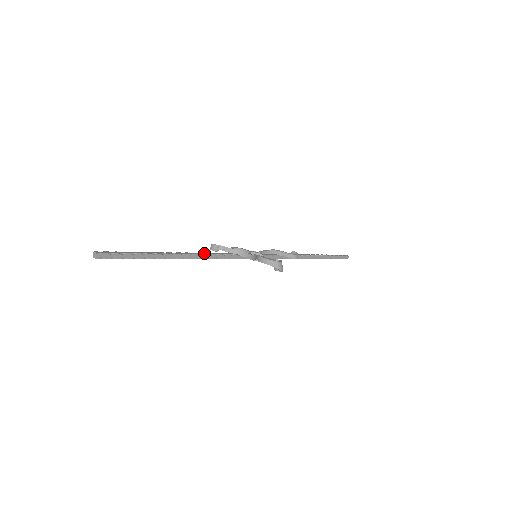
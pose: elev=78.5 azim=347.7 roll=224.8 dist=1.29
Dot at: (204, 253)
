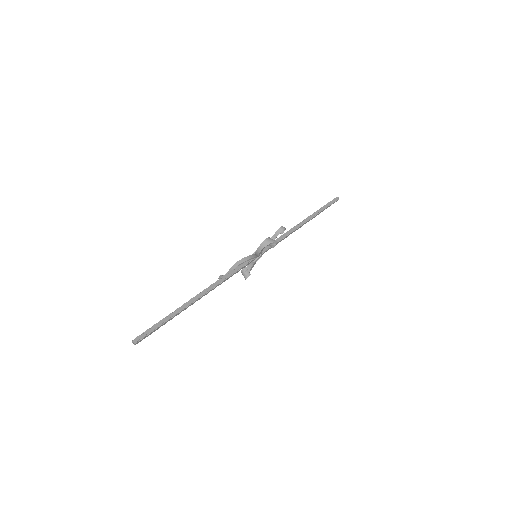
Dot at: (212, 285)
